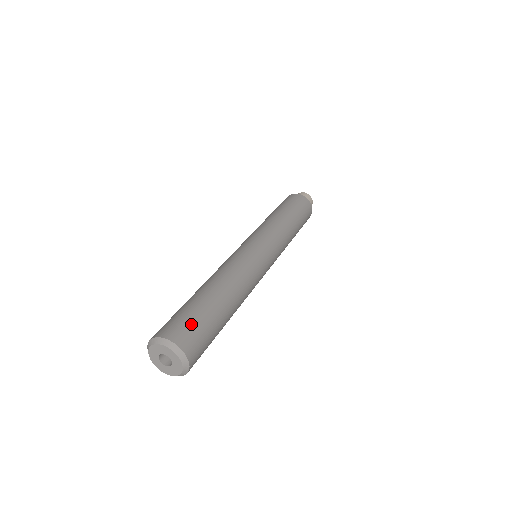
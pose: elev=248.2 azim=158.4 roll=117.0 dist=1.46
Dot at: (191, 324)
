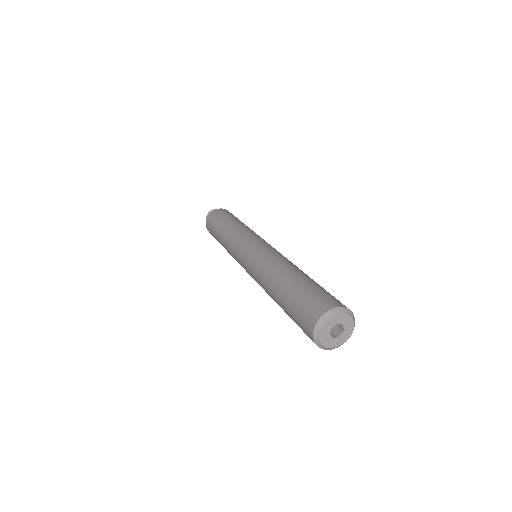
Dot at: (322, 294)
